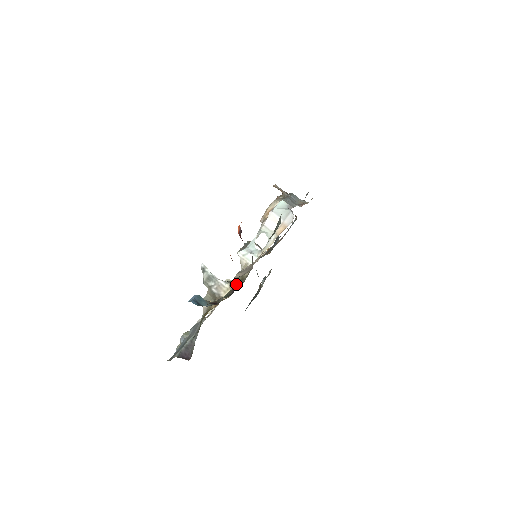
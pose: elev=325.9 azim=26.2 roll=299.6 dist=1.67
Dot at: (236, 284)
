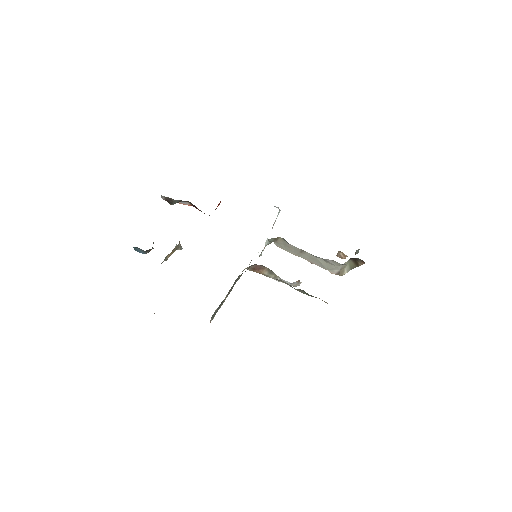
Dot at: occluded
